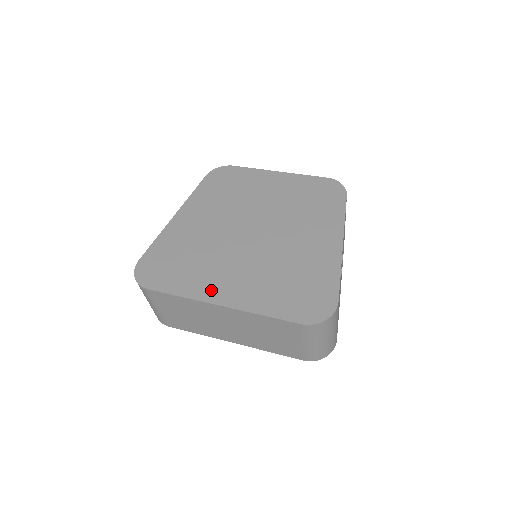
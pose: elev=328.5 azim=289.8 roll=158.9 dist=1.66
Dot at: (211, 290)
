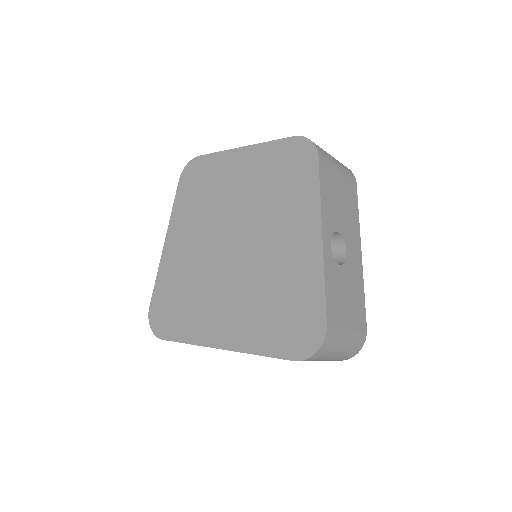
Dot at: (209, 331)
